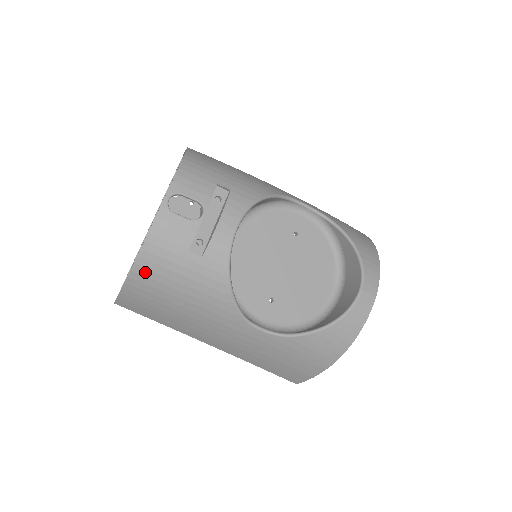
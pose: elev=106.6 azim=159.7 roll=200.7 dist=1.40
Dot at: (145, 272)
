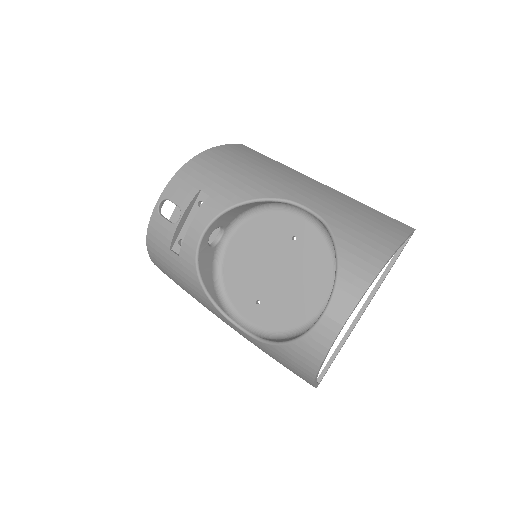
Dot at: (156, 260)
